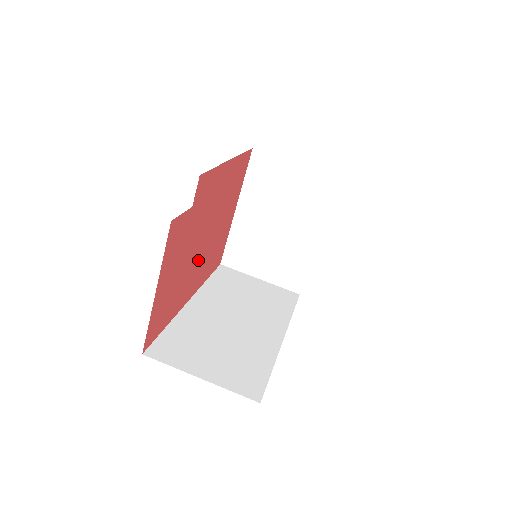
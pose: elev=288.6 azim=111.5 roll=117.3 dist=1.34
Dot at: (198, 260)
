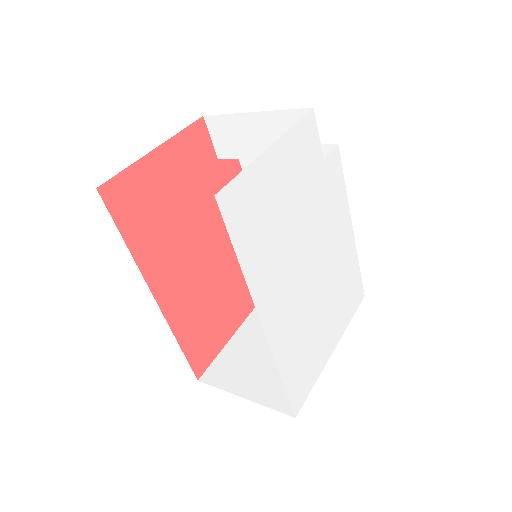
Dot at: (190, 260)
